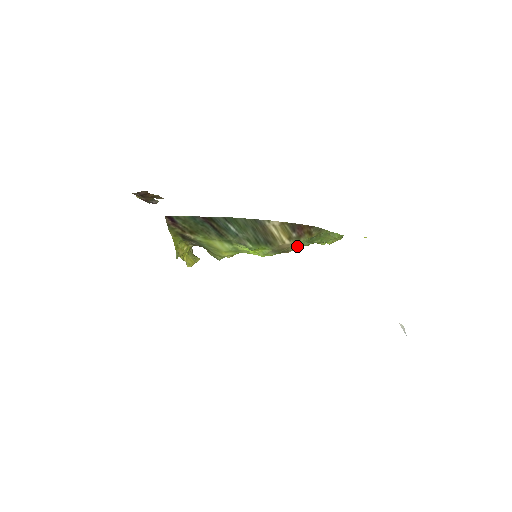
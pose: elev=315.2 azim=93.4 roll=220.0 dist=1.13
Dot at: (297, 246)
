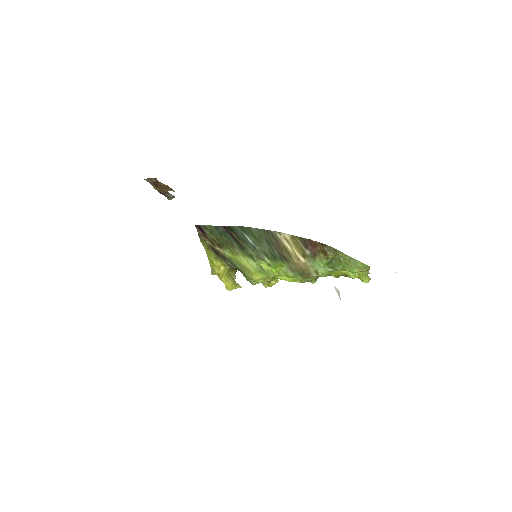
Dot at: (318, 270)
